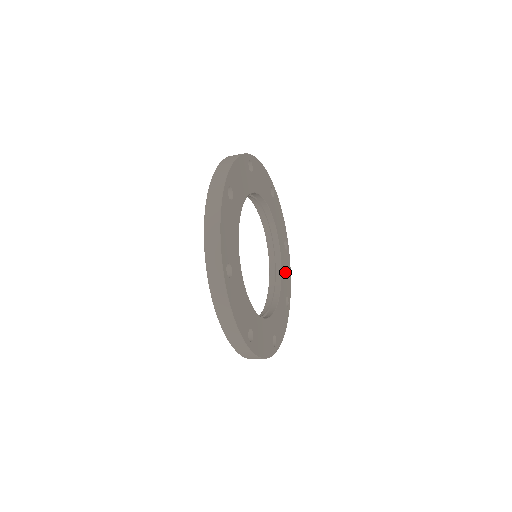
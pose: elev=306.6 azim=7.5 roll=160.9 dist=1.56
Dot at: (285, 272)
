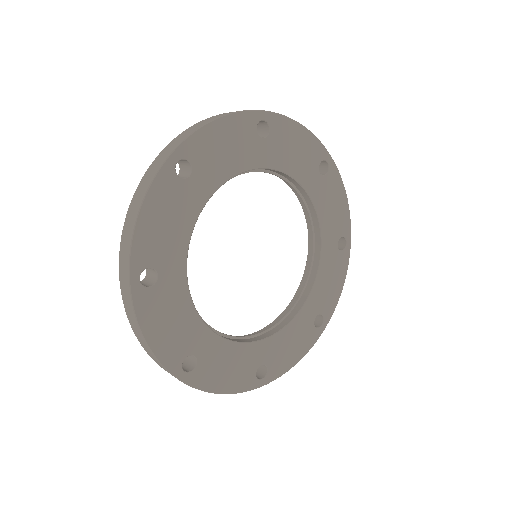
Dot at: (290, 341)
